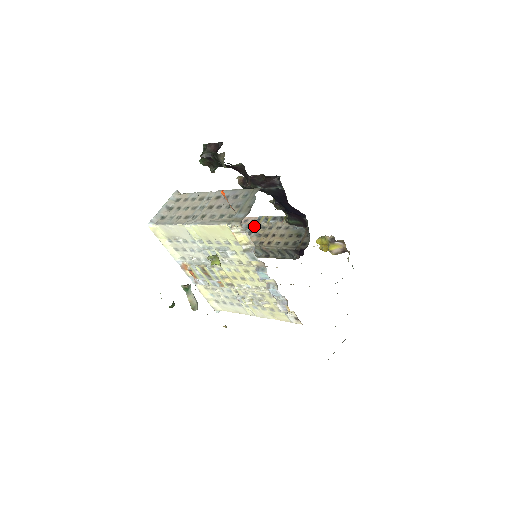
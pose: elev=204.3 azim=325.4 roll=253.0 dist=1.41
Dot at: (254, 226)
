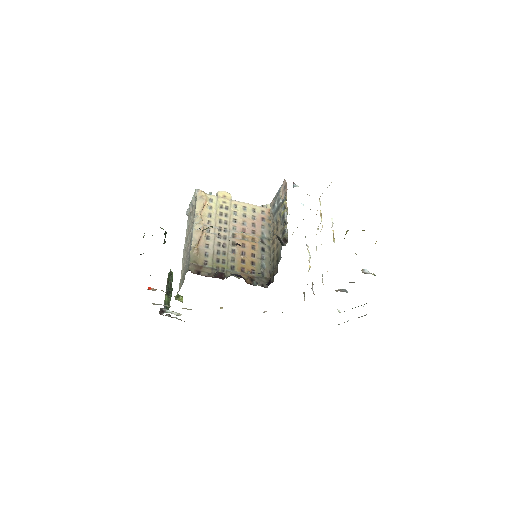
Dot at: (278, 208)
